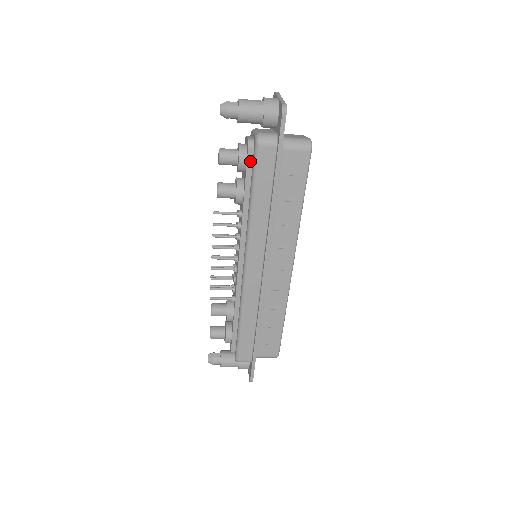
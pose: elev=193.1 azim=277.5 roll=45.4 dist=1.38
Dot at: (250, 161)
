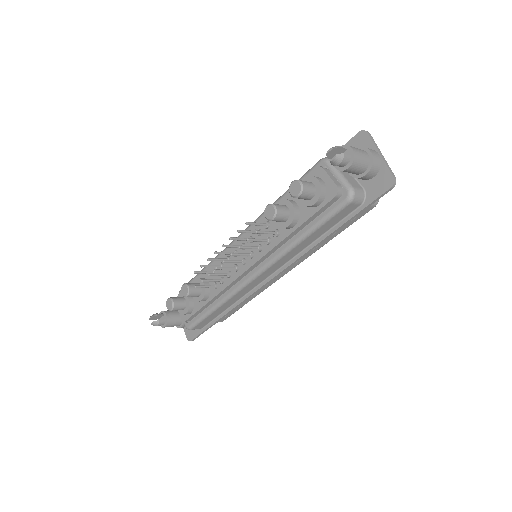
Dot at: (326, 206)
